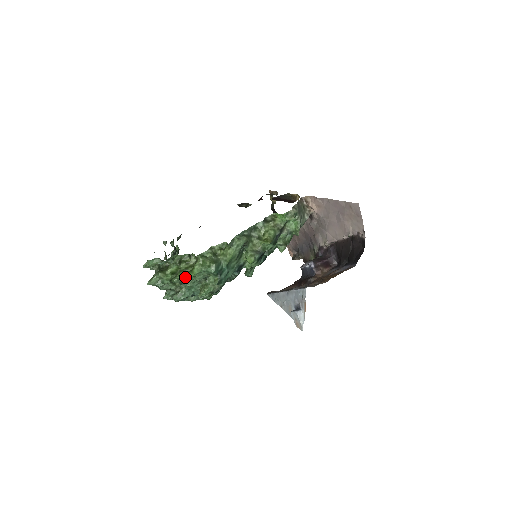
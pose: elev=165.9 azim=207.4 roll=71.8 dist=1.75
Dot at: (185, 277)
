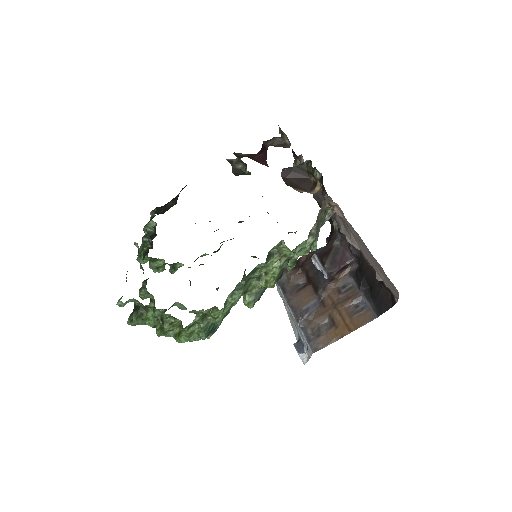
Dot at: occluded
